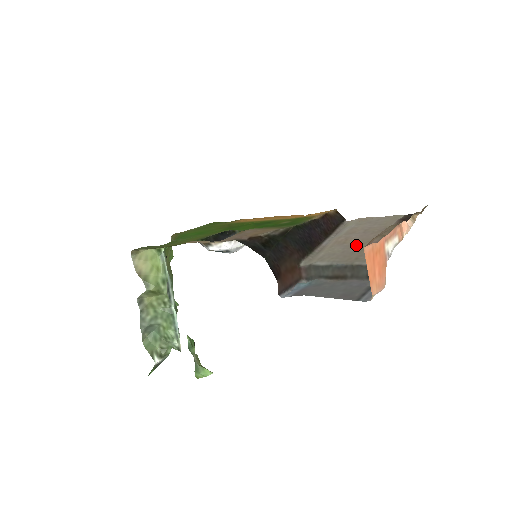
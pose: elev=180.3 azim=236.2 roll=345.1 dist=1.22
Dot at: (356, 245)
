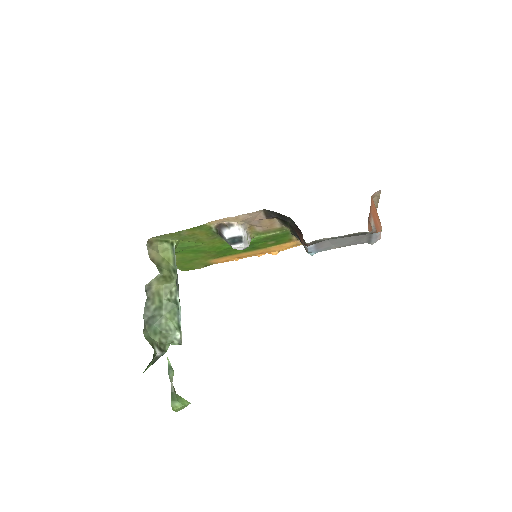
Dot at: occluded
